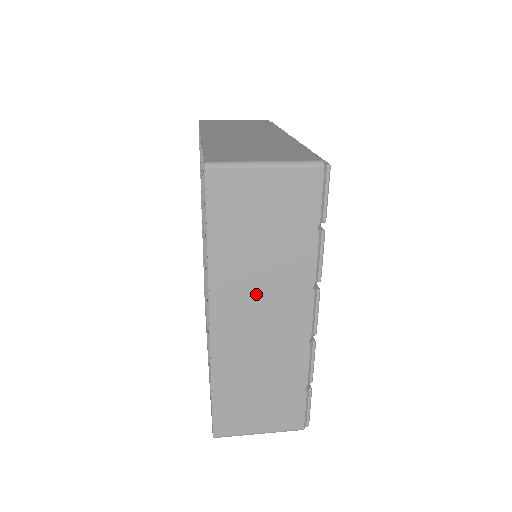
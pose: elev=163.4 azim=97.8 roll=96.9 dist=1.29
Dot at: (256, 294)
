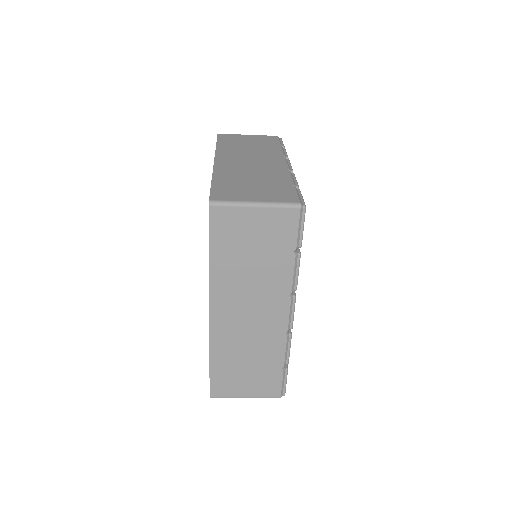
Dot at: (245, 297)
